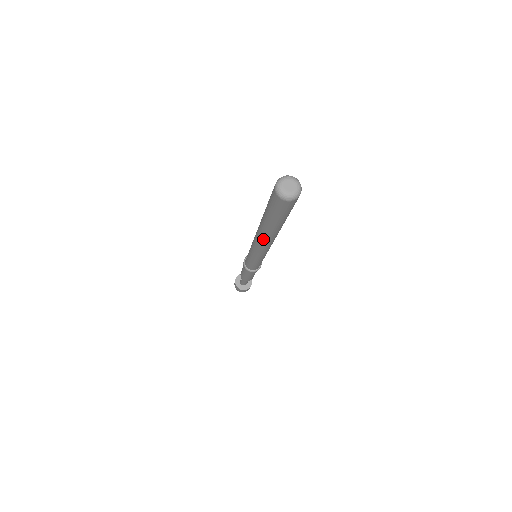
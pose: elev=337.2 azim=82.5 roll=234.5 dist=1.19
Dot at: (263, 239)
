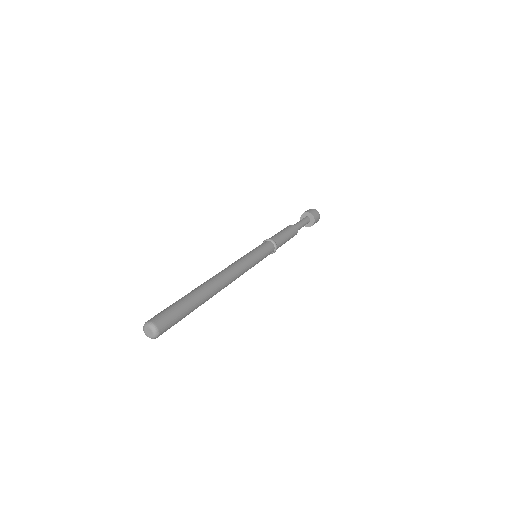
Dot at: occluded
